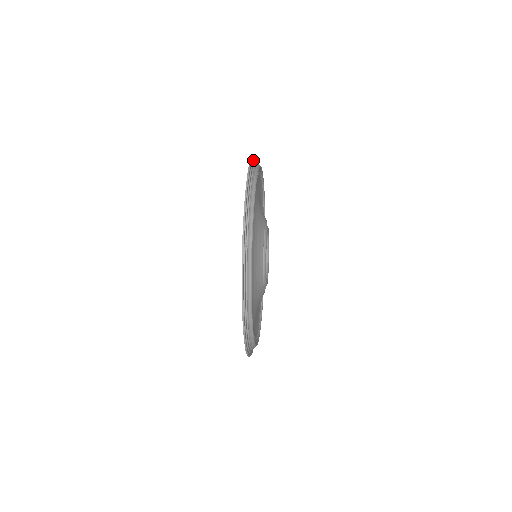
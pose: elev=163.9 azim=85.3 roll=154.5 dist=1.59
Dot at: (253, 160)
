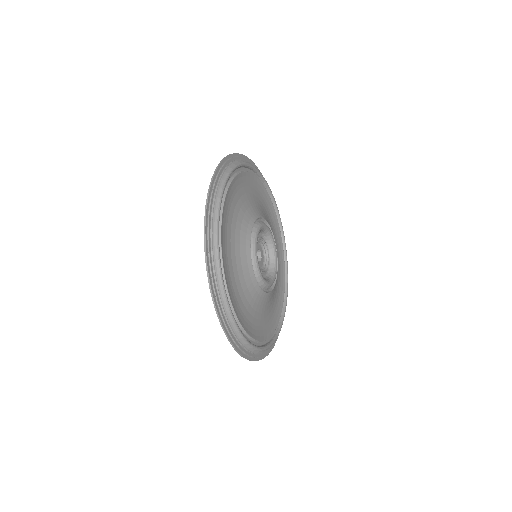
Dot at: occluded
